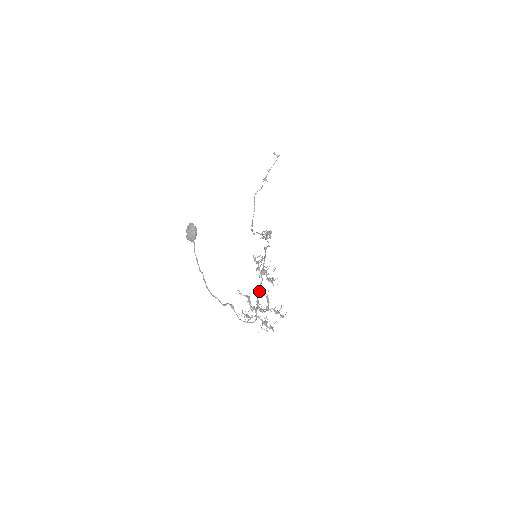
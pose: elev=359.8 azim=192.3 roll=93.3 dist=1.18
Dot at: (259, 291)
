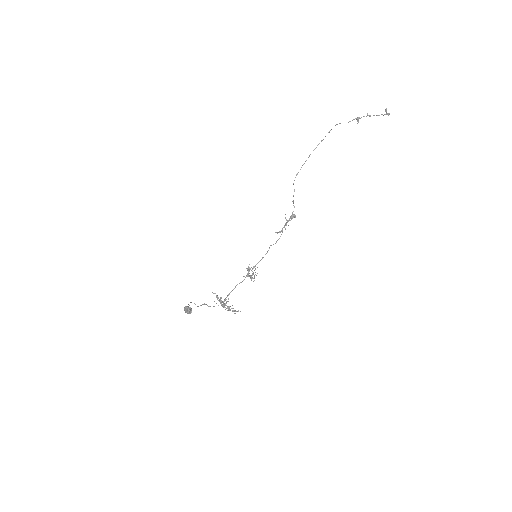
Dot at: (235, 287)
